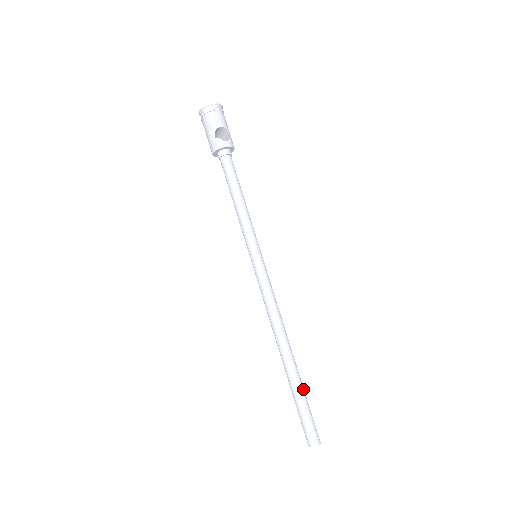
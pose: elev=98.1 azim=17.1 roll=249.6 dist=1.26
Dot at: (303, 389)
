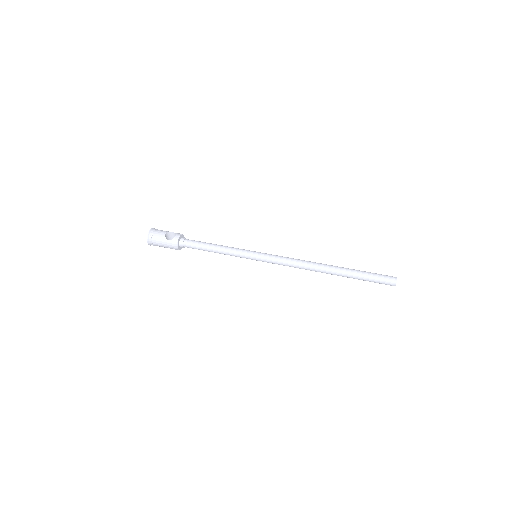
Dot at: (356, 270)
